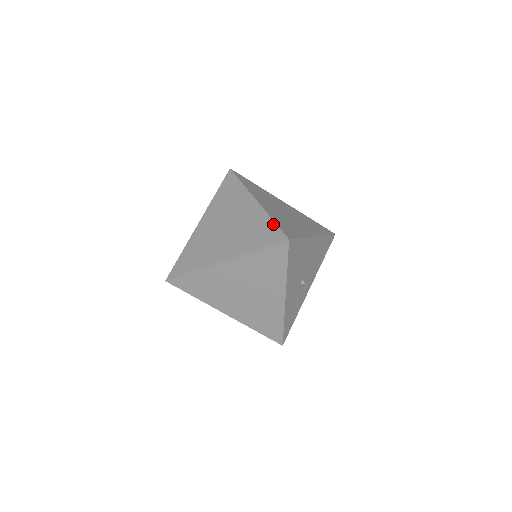
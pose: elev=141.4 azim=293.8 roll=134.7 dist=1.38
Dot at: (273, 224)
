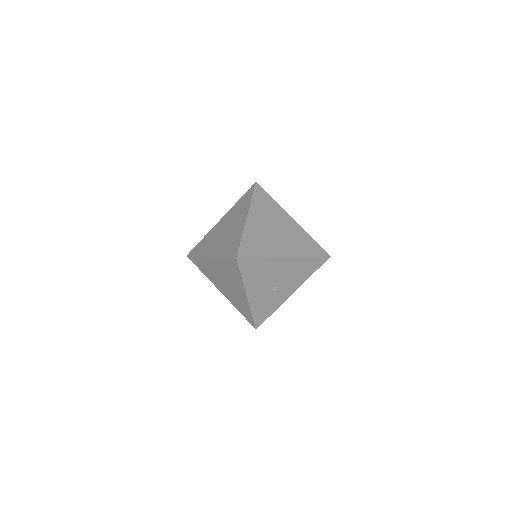
Dot at: (239, 241)
